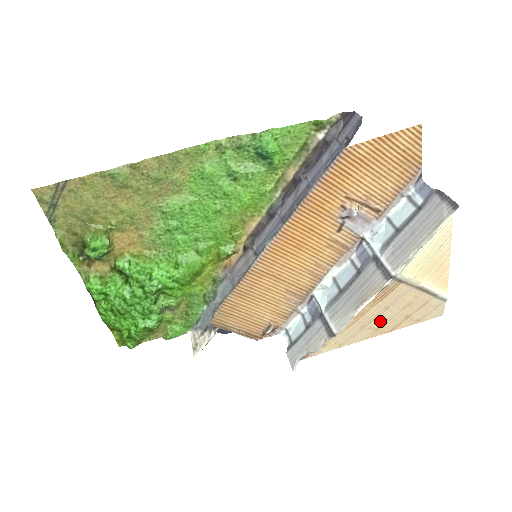
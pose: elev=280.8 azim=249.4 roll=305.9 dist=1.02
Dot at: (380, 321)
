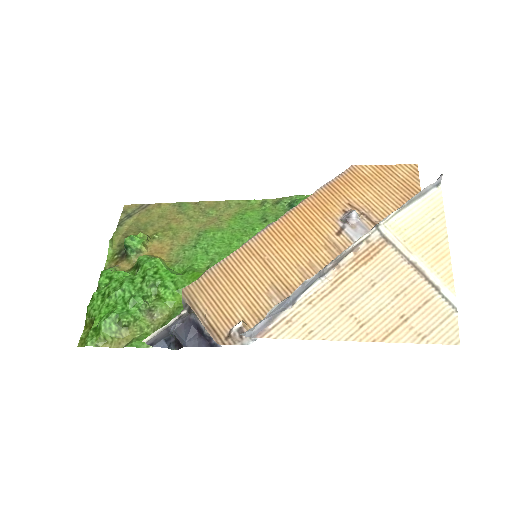
Dot at: (365, 308)
